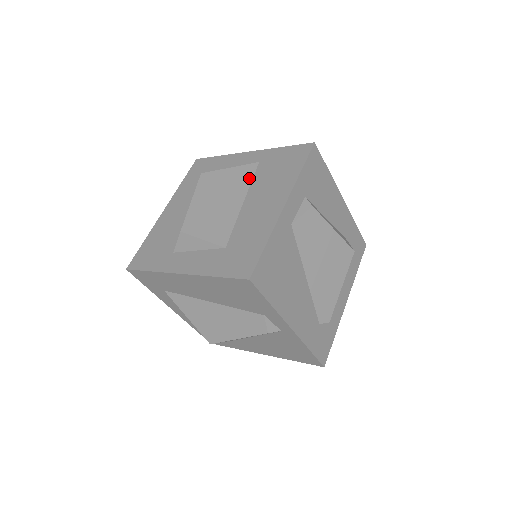
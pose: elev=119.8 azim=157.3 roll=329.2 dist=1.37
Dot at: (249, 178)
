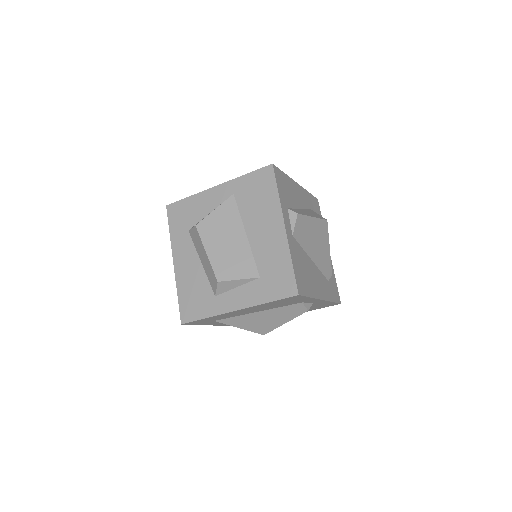
Dot at: (236, 212)
